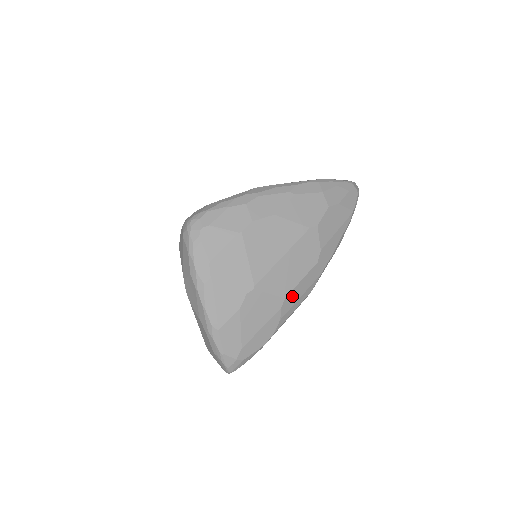
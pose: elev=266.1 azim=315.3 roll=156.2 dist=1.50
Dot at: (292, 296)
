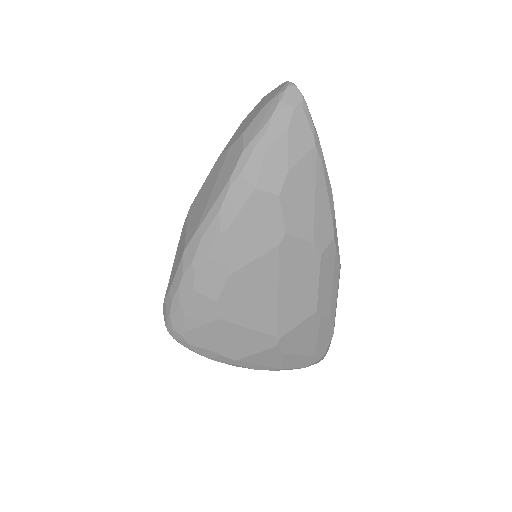
Dot at: (322, 299)
